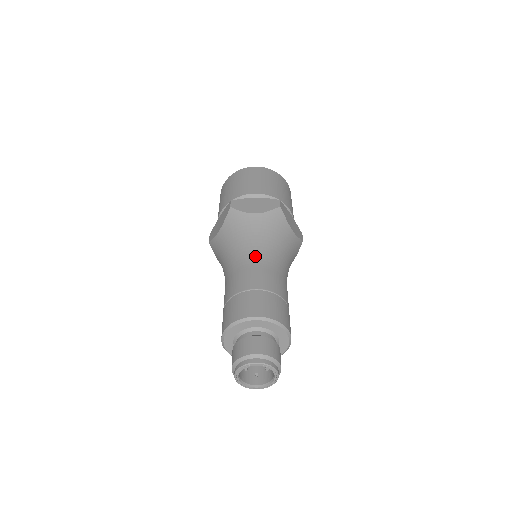
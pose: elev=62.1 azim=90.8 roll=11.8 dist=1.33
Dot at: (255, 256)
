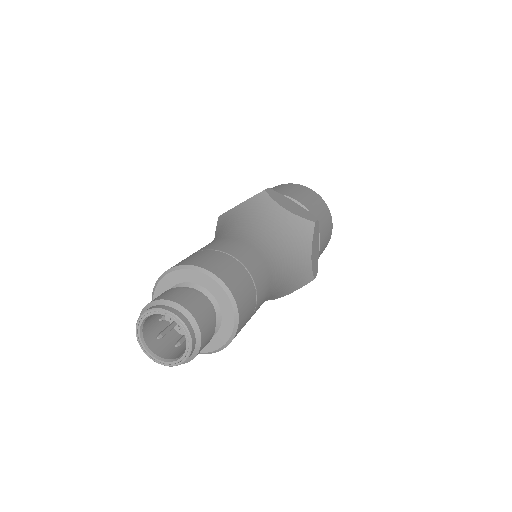
Dot at: (219, 236)
